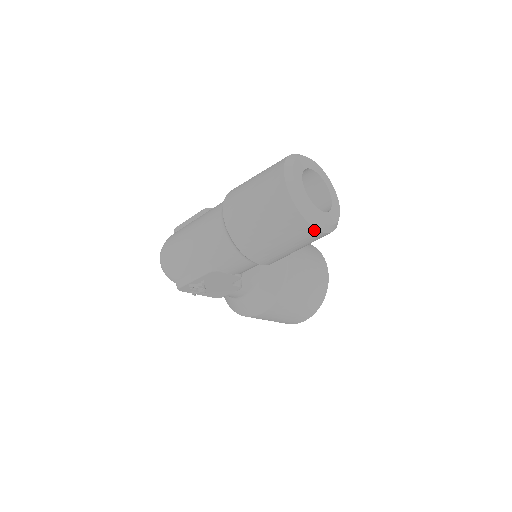
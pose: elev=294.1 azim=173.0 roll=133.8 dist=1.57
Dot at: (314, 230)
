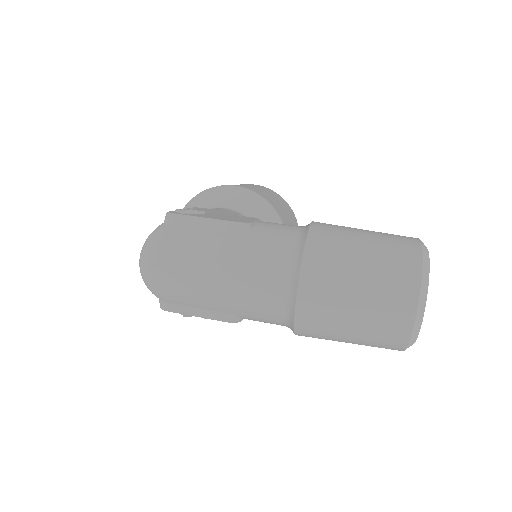
Dot at: occluded
